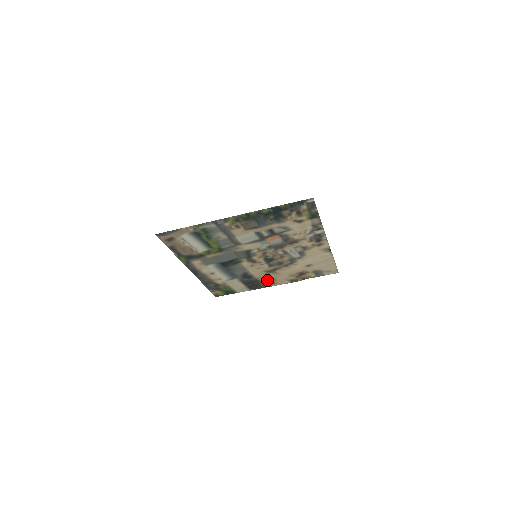
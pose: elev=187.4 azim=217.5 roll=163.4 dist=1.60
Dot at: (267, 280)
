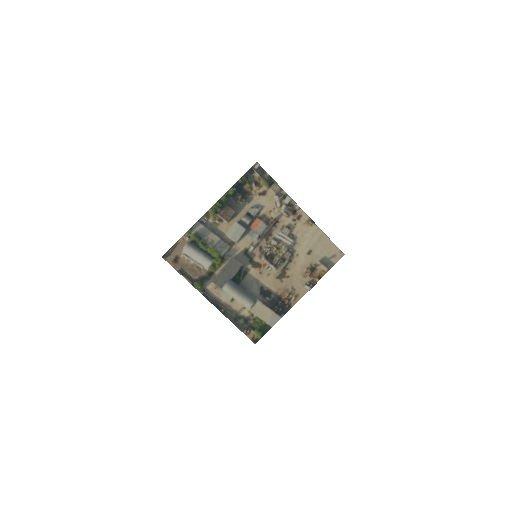
Dot at: (287, 293)
